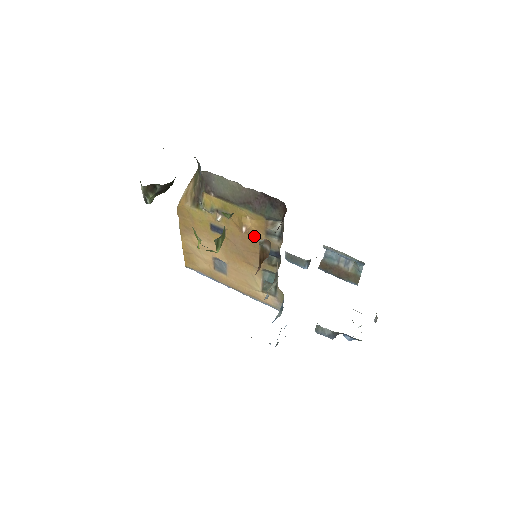
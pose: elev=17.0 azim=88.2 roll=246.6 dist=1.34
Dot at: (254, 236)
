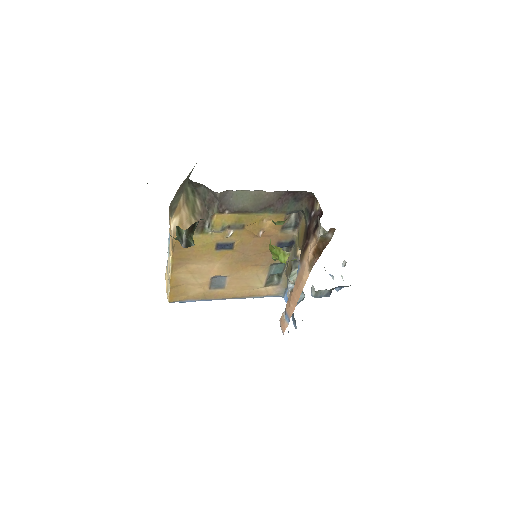
Dot at: (268, 236)
